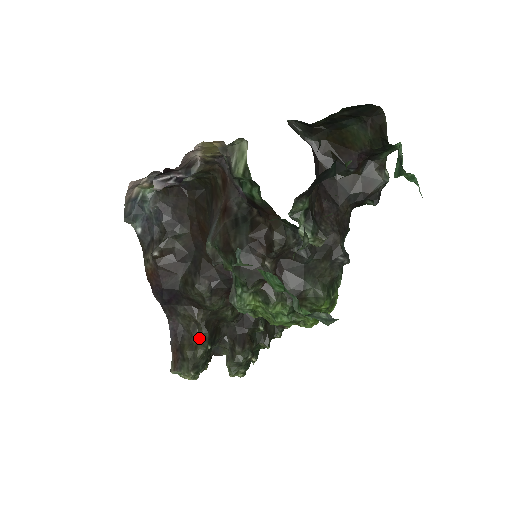
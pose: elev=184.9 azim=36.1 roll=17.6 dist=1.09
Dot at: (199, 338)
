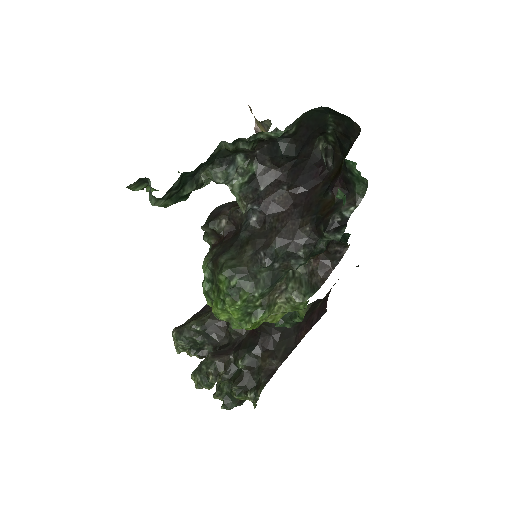
Dot at: (202, 318)
